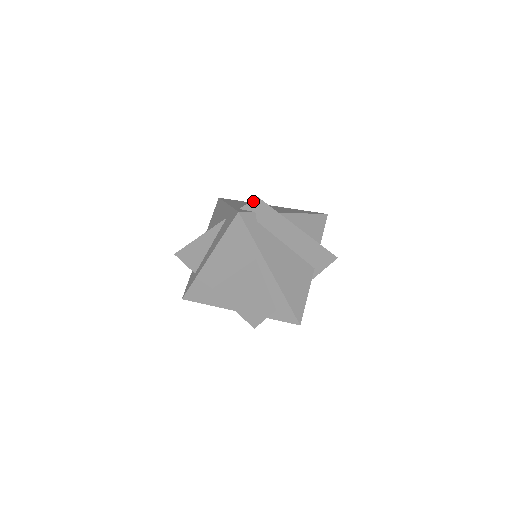
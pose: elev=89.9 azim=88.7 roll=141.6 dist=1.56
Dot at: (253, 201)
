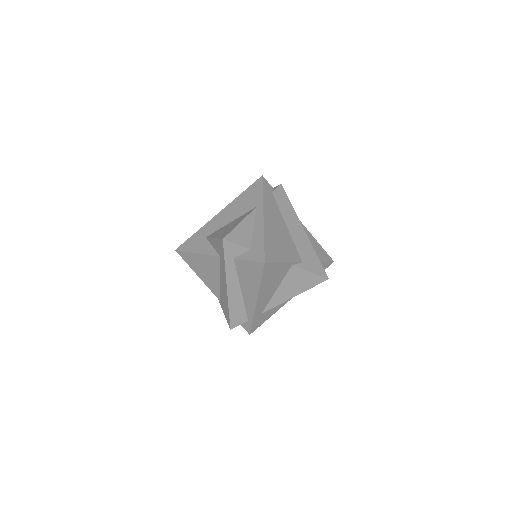
Dot at: (276, 186)
